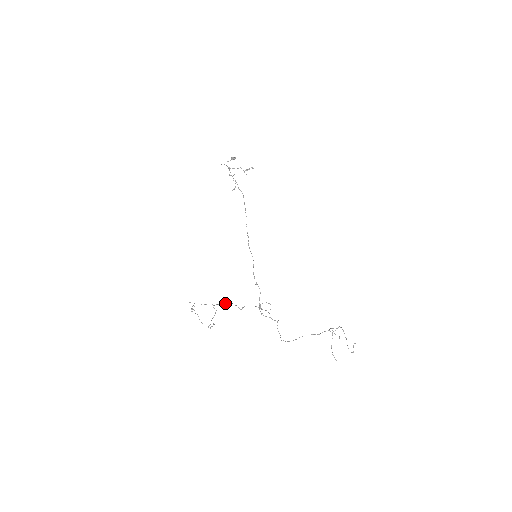
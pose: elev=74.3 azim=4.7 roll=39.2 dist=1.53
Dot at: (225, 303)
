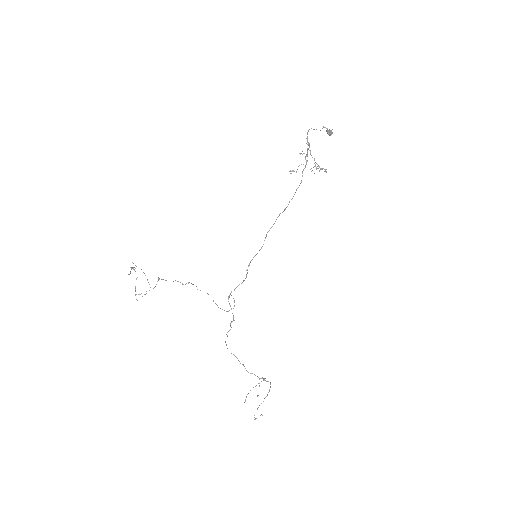
Dot at: (178, 281)
